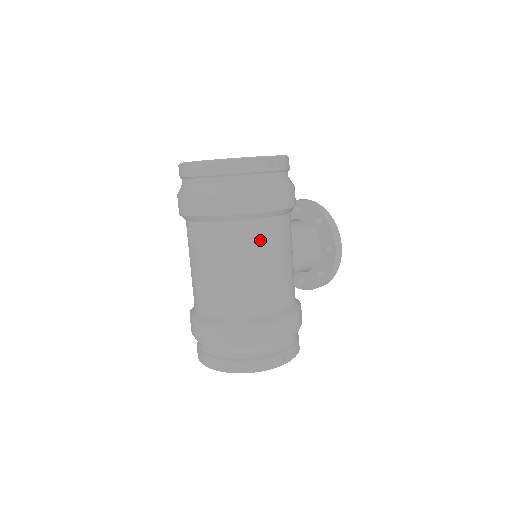
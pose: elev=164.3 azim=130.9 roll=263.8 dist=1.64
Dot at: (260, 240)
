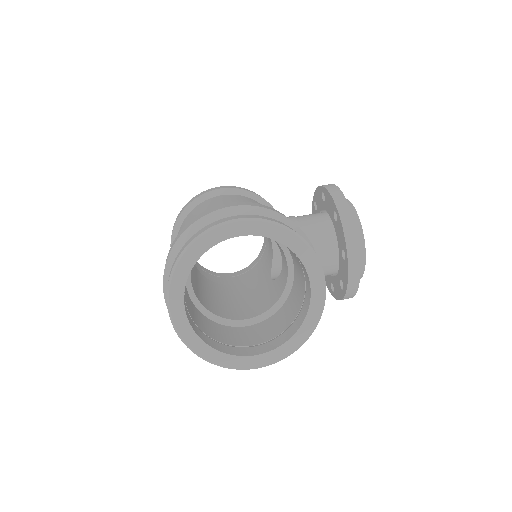
Dot at: occluded
